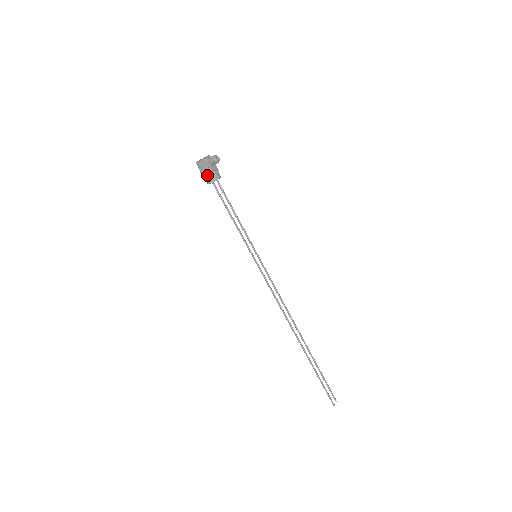
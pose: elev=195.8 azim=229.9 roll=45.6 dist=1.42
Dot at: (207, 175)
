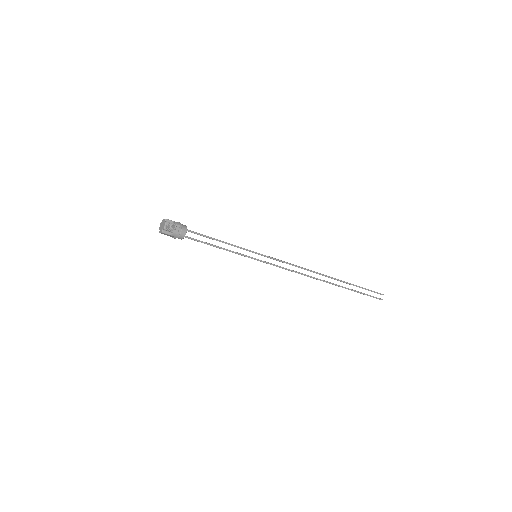
Dot at: (174, 238)
